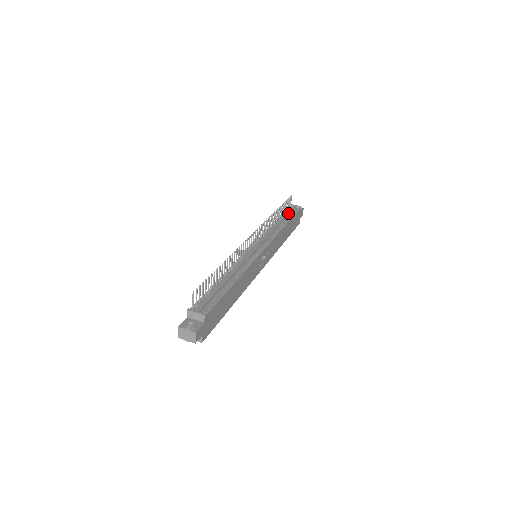
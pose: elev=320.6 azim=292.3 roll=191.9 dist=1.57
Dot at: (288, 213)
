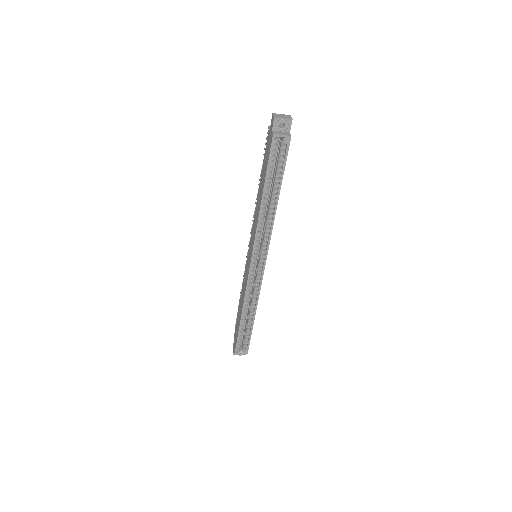
Dot at: occluded
